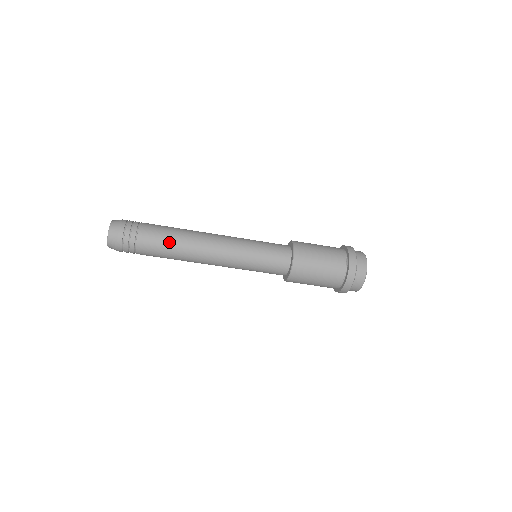
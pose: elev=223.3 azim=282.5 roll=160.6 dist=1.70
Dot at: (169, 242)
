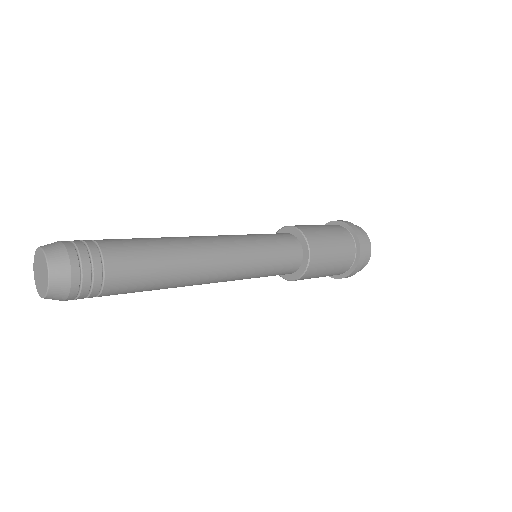
Dot at: occluded
